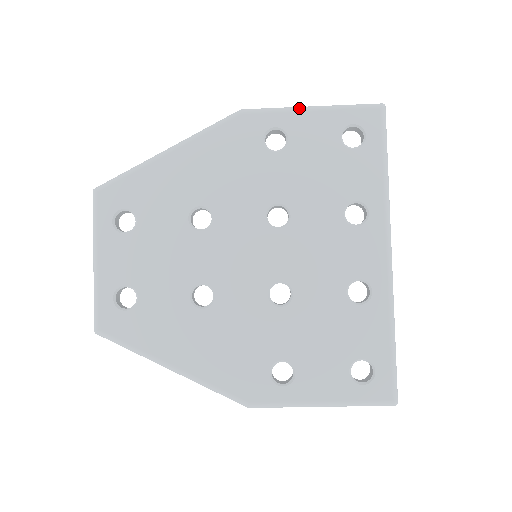
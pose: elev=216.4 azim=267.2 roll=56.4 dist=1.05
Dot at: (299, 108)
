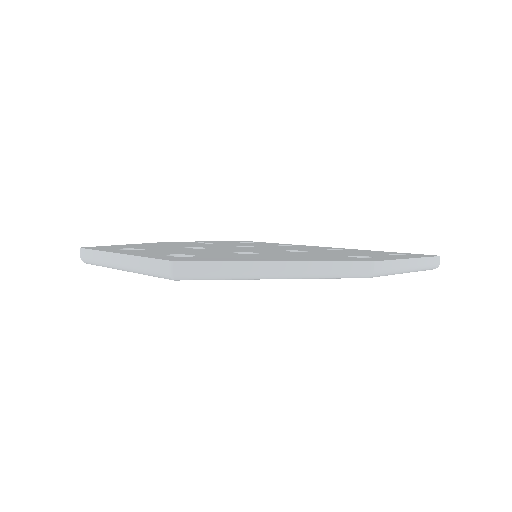
Dot at: (402, 273)
